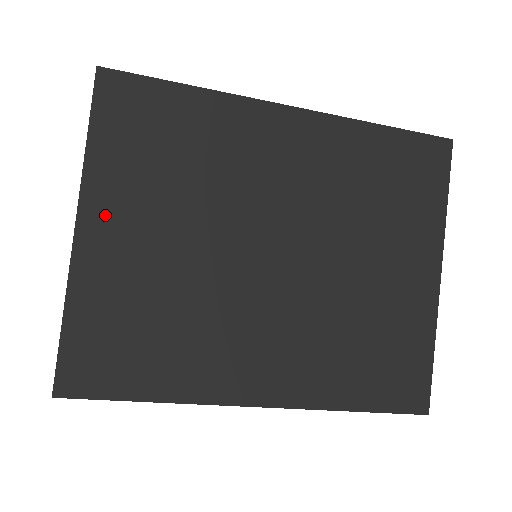
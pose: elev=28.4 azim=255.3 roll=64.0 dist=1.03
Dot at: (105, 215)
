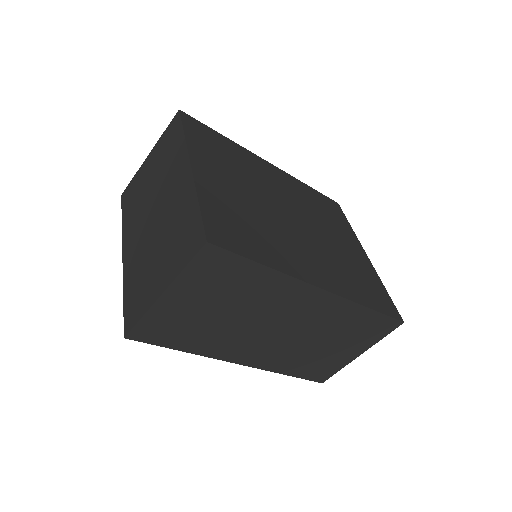
Dot at: (204, 165)
